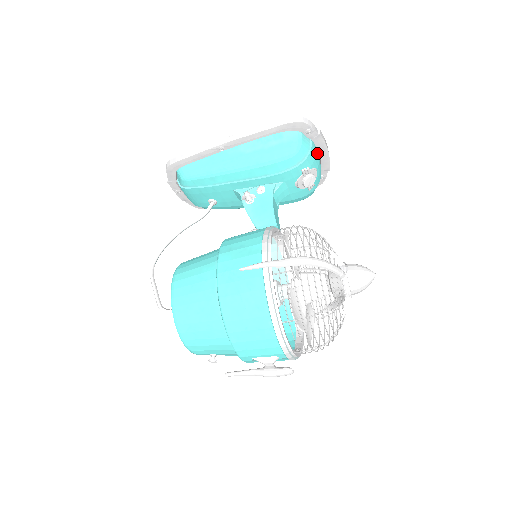
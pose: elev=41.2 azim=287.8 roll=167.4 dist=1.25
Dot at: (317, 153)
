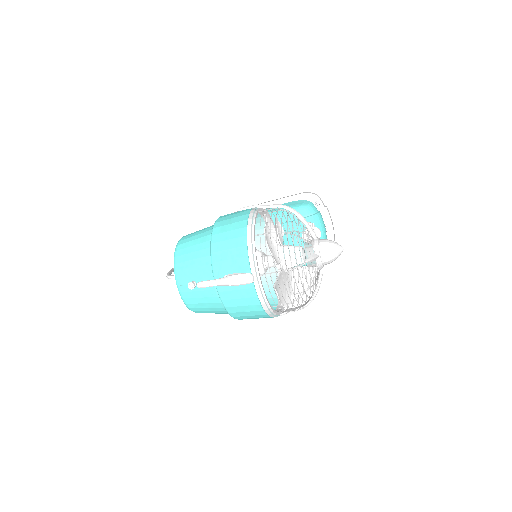
Dot at: (323, 224)
